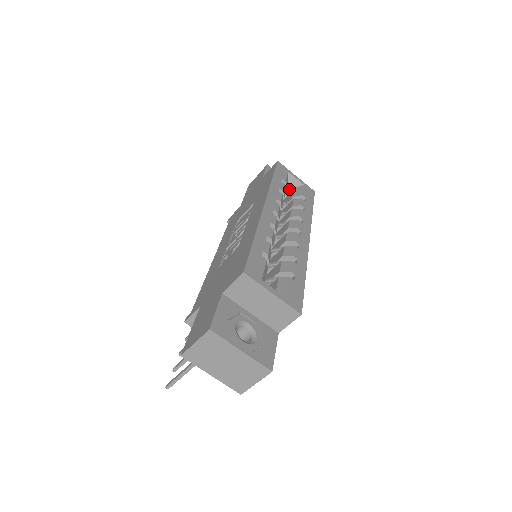
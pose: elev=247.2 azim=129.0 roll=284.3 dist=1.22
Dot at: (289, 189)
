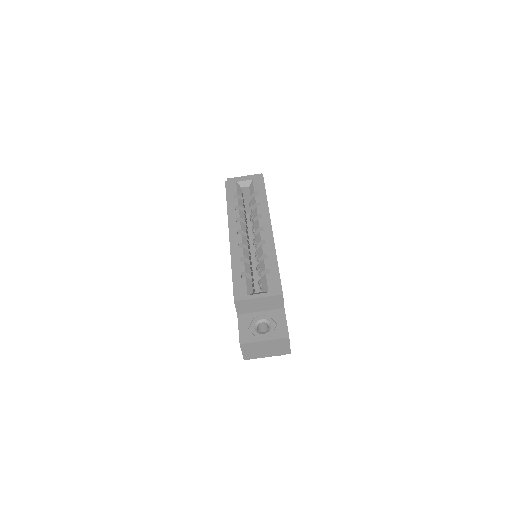
Dot at: (247, 190)
